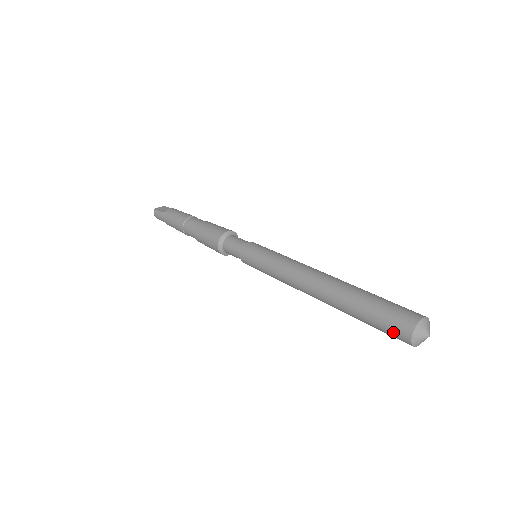
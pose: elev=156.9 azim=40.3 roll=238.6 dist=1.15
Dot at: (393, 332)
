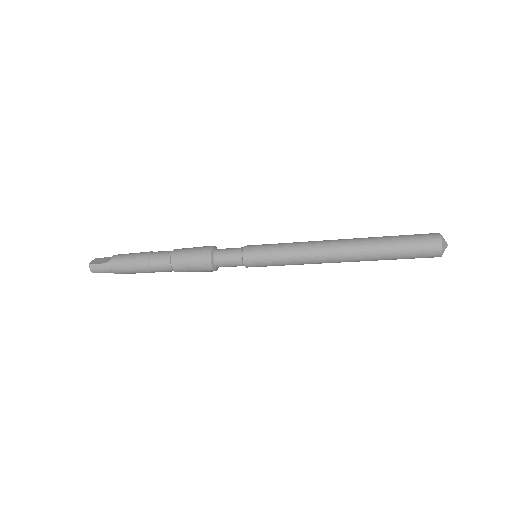
Dot at: (426, 253)
